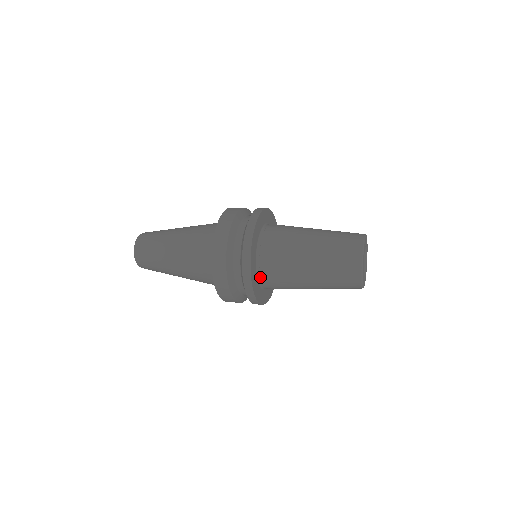
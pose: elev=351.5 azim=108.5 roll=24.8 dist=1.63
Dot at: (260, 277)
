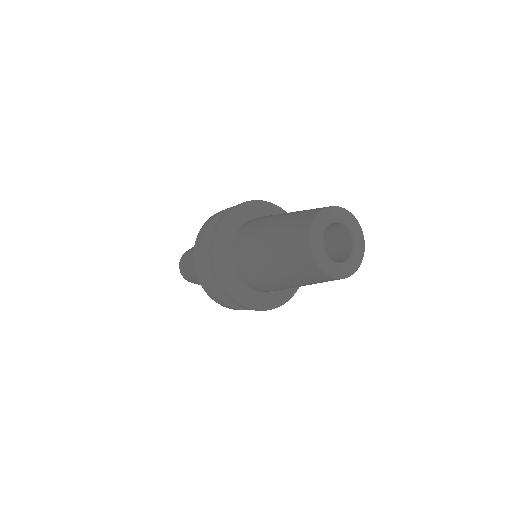
Dot at: (263, 292)
